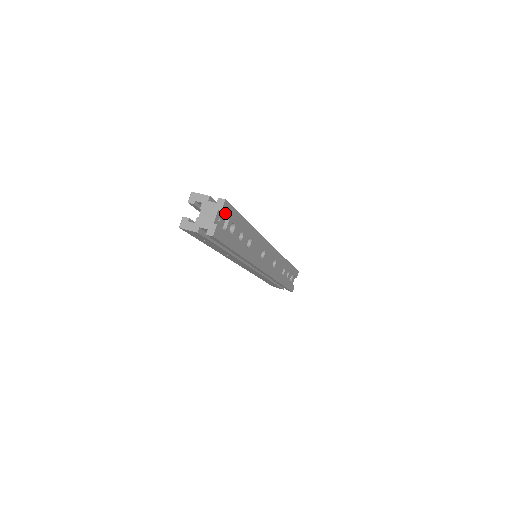
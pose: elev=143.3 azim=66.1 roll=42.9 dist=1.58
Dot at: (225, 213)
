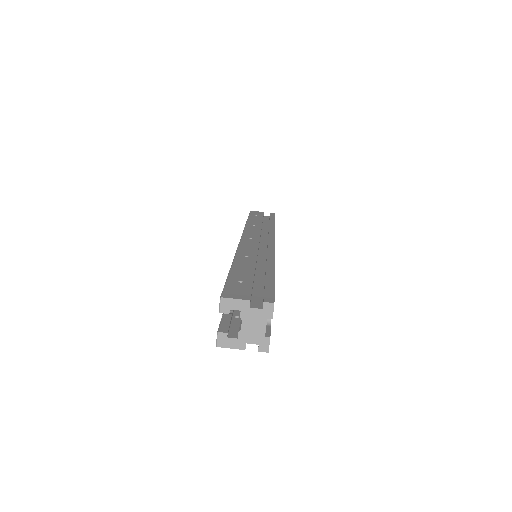
Dot at: occluded
